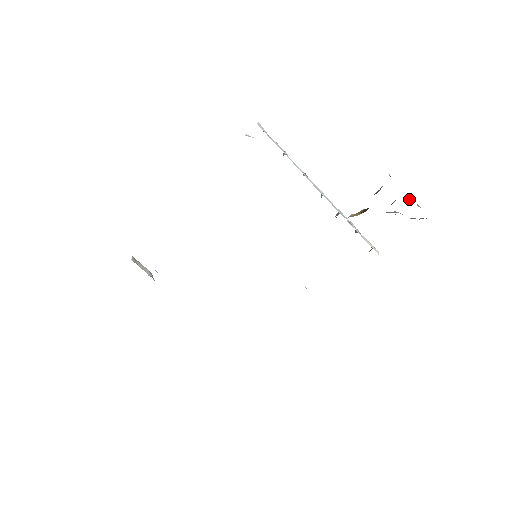
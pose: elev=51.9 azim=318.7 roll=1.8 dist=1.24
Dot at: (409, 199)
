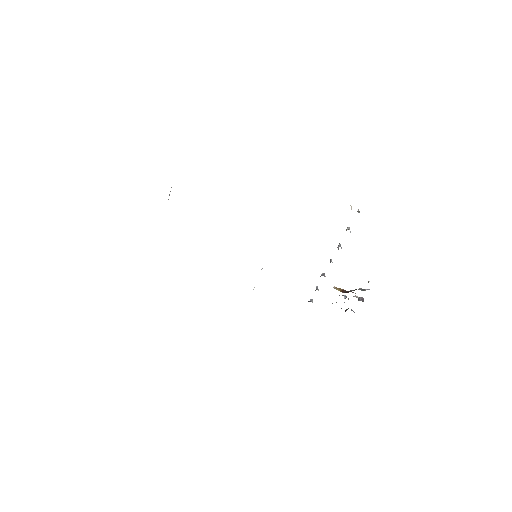
Dot at: (363, 301)
